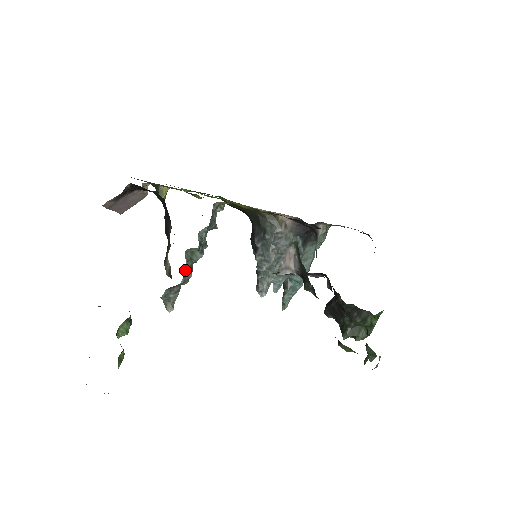
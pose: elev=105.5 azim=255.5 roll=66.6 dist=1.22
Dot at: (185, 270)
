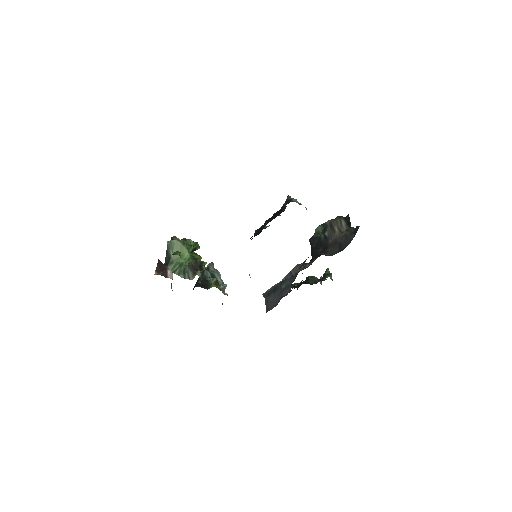
Dot at: occluded
